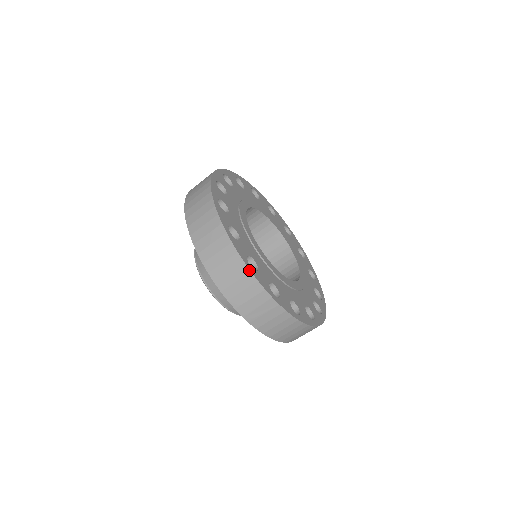
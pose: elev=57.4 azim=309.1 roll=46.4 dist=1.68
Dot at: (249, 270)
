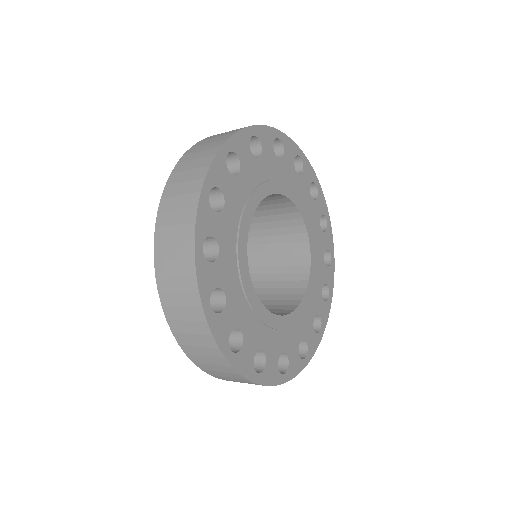
Dot at: (307, 364)
